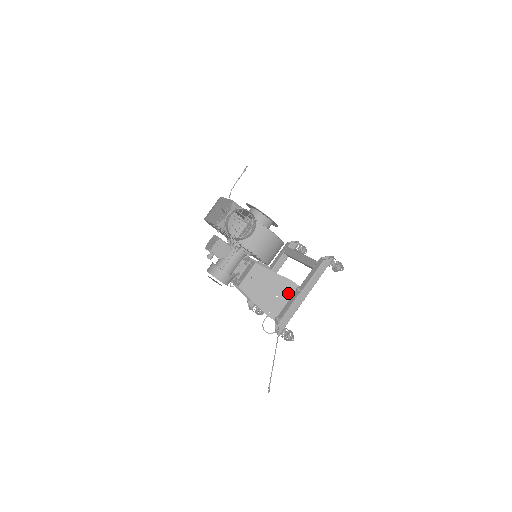
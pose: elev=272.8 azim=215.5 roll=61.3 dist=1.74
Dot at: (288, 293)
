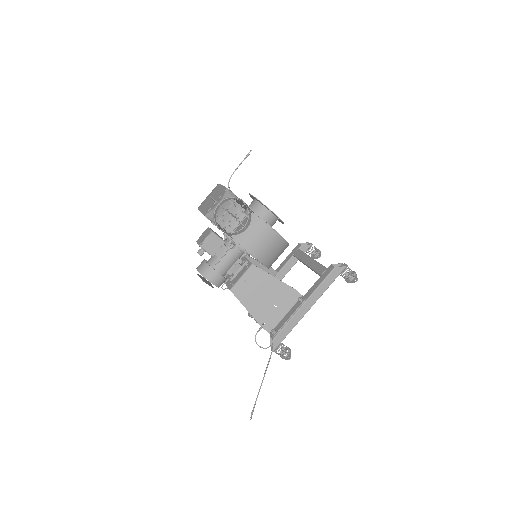
Dot at: (288, 303)
